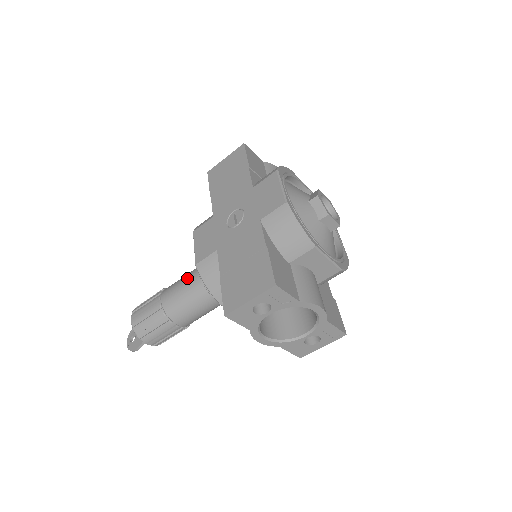
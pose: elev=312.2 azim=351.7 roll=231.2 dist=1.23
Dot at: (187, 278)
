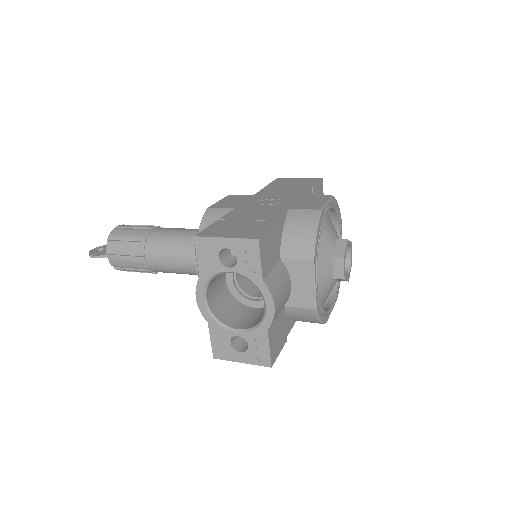
Dot at: occluded
